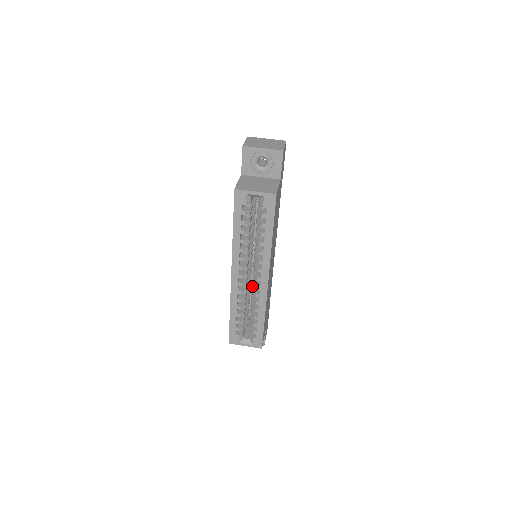
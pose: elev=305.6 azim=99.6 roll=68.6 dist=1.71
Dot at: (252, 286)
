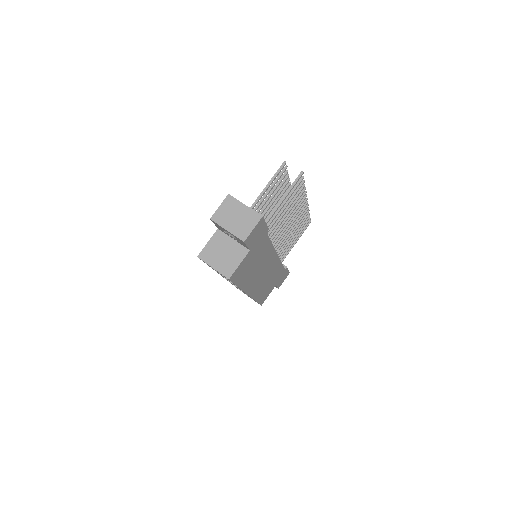
Dot at: occluded
